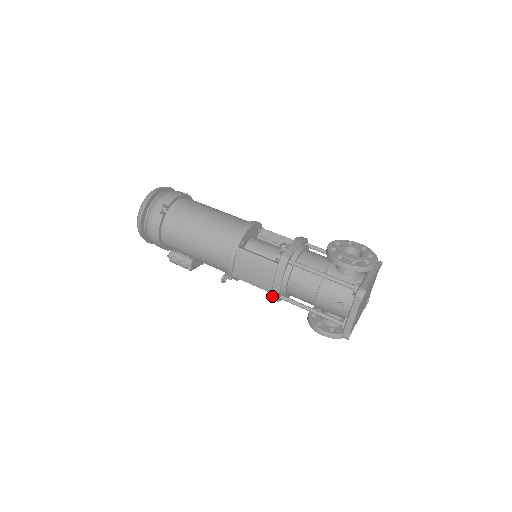
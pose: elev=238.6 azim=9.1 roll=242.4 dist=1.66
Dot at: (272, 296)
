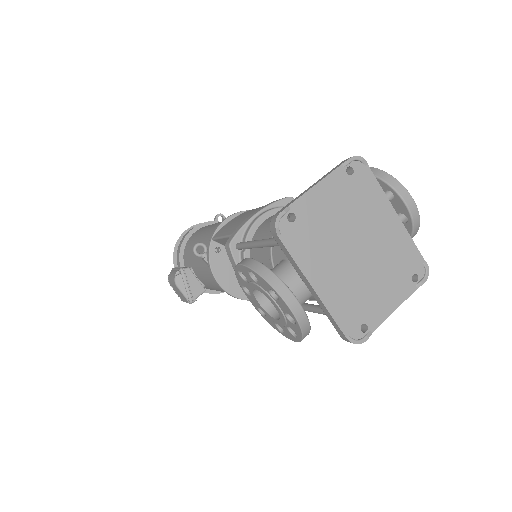
Dot at: (230, 236)
